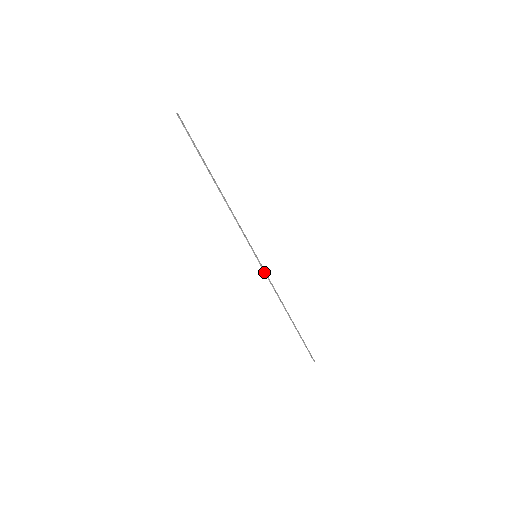
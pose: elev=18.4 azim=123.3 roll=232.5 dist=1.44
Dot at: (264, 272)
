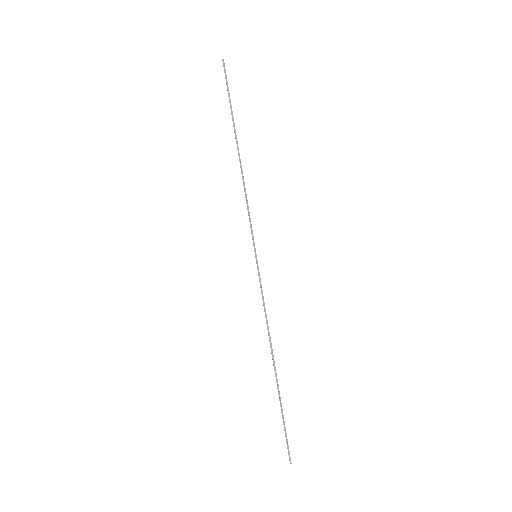
Dot at: (260, 283)
